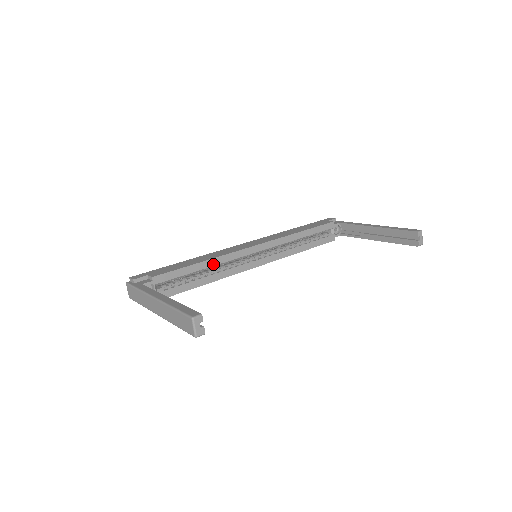
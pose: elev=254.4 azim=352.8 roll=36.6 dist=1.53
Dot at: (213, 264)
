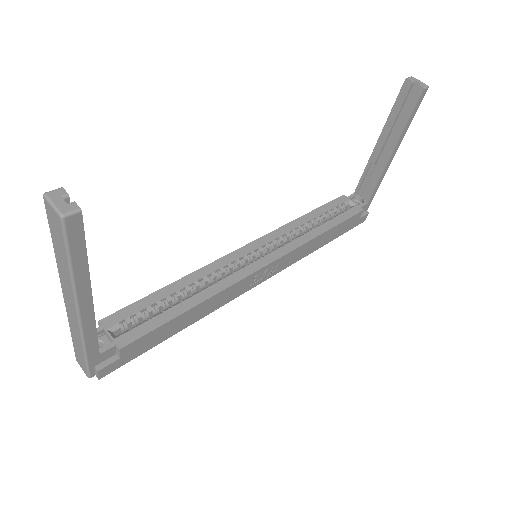
Dot at: (192, 281)
